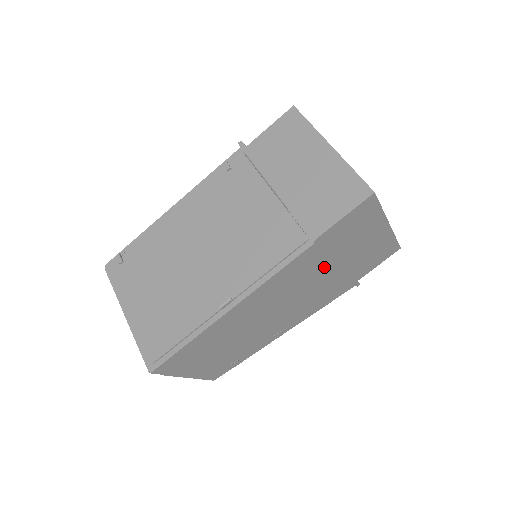
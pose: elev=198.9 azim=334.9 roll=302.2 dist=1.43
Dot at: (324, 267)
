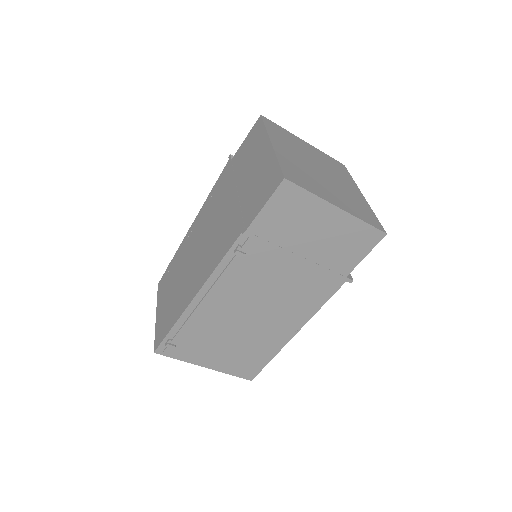
Dot at: occluded
